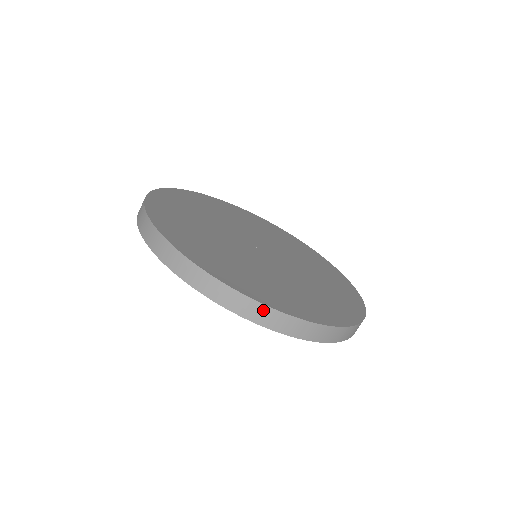
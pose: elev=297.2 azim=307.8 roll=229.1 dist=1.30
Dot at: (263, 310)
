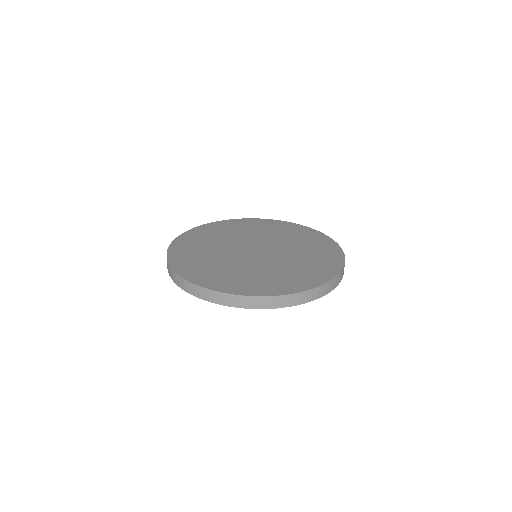
Dot at: (318, 290)
